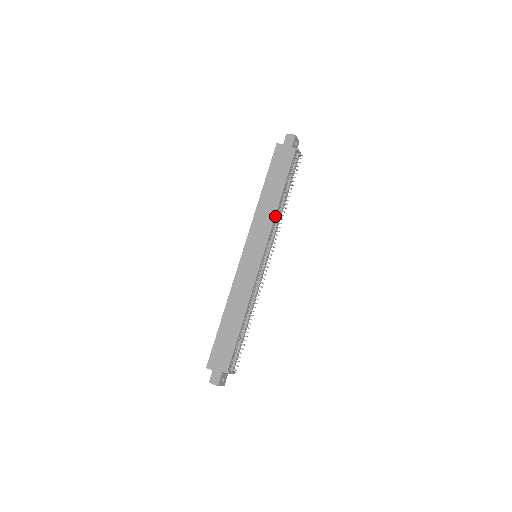
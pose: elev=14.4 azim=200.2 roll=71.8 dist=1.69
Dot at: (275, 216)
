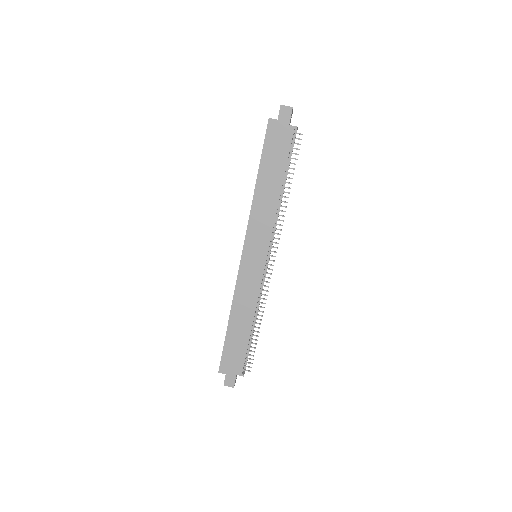
Dot at: (276, 213)
